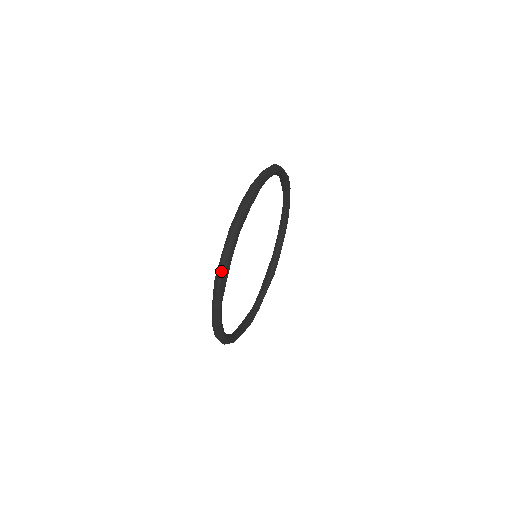
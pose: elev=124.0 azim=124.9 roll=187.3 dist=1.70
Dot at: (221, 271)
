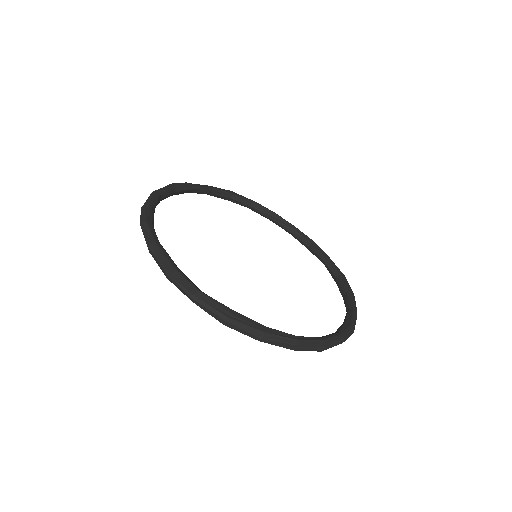
Dot at: occluded
